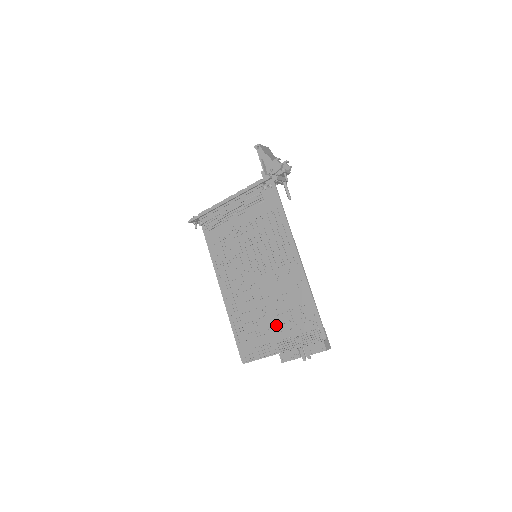
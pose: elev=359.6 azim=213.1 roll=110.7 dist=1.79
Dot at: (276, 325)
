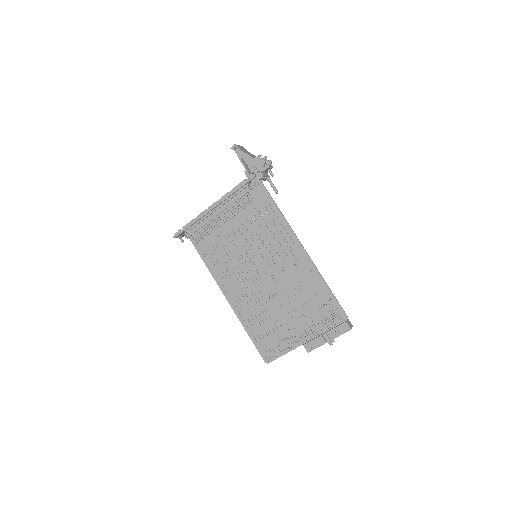
Dot at: (293, 318)
